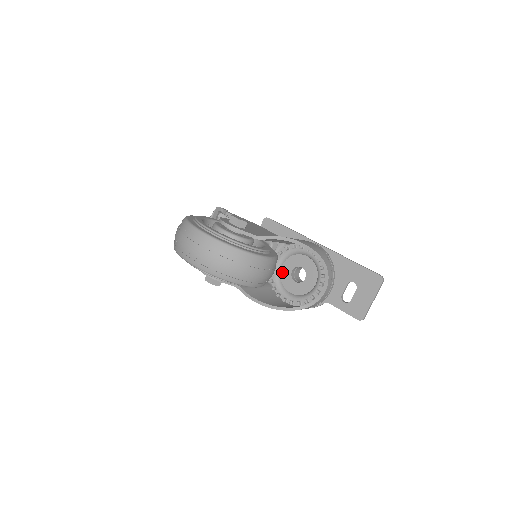
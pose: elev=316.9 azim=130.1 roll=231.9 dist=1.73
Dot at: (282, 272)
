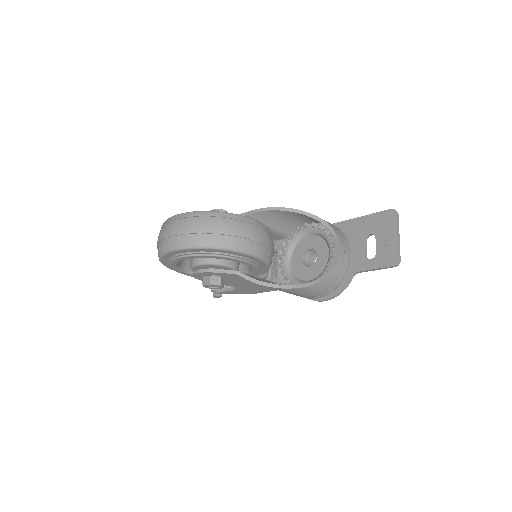
Dot at: (293, 267)
